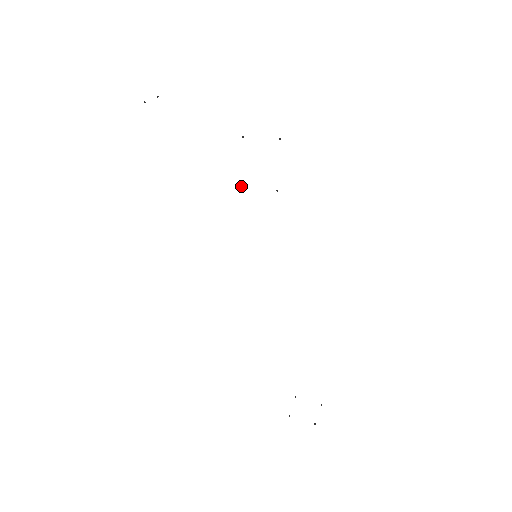
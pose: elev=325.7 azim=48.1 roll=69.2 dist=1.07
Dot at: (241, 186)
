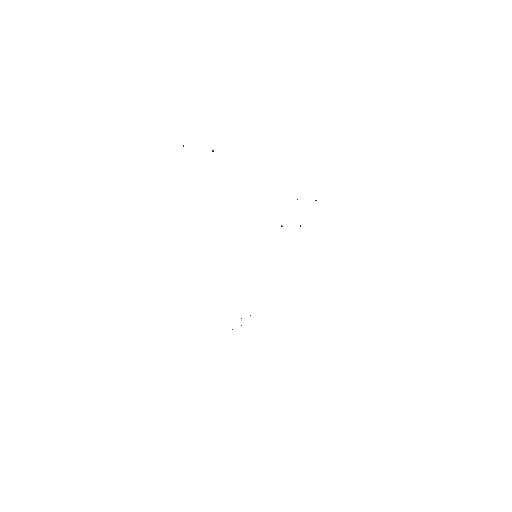
Dot at: (282, 226)
